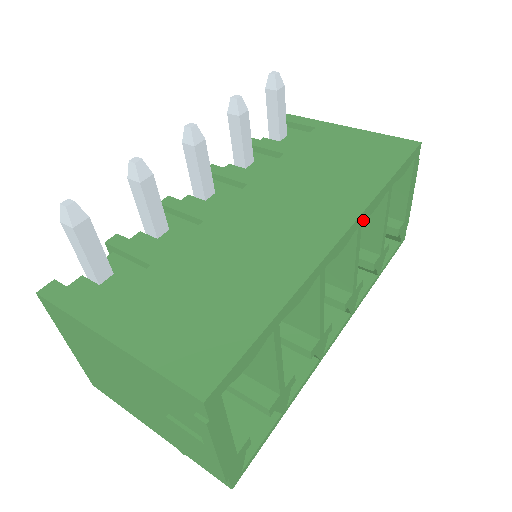
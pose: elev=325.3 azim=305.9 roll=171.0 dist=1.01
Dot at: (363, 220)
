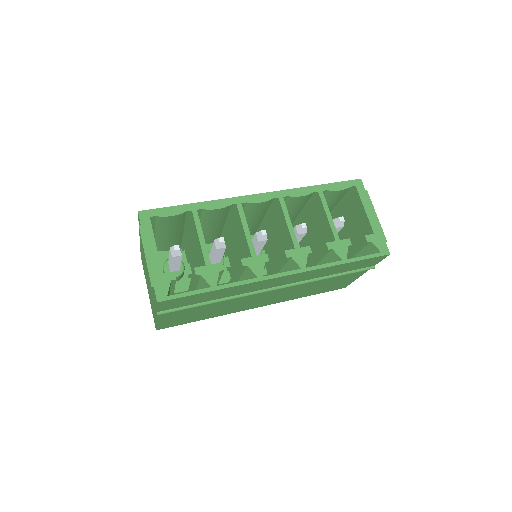
Dot at: (285, 196)
